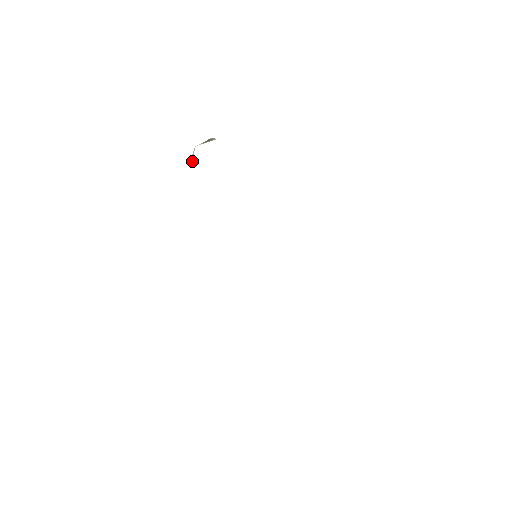
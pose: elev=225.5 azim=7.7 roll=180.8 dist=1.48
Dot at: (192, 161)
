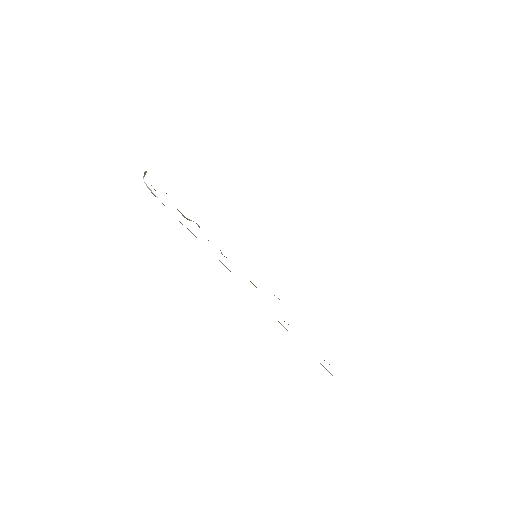
Dot at: (151, 192)
